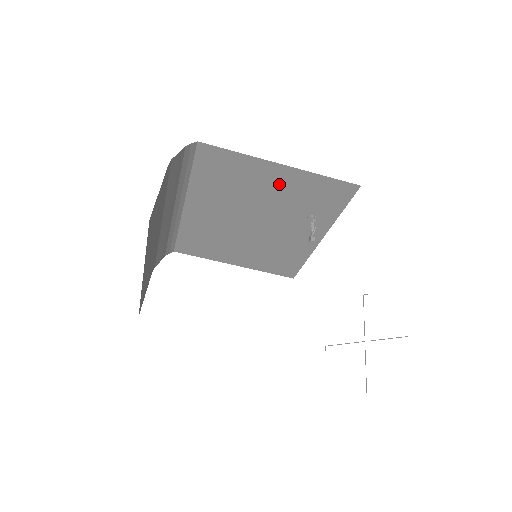
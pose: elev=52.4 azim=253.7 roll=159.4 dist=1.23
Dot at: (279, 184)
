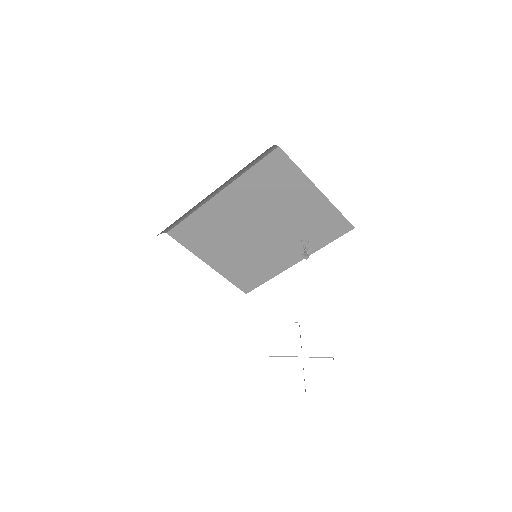
Dot at: (305, 204)
